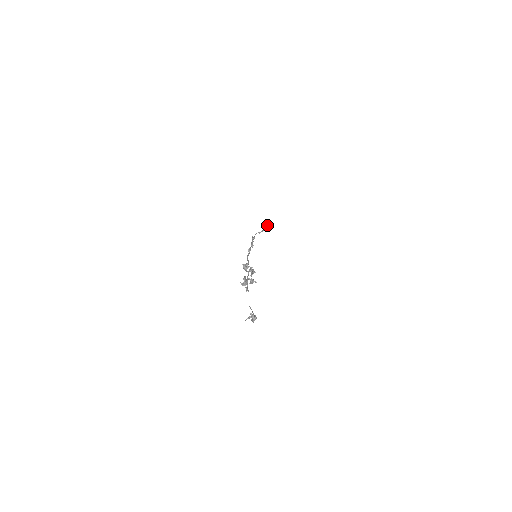
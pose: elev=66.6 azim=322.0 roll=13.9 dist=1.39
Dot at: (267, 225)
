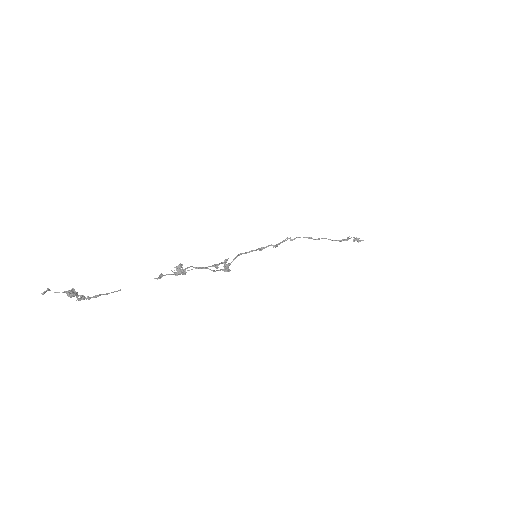
Dot at: (351, 237)
